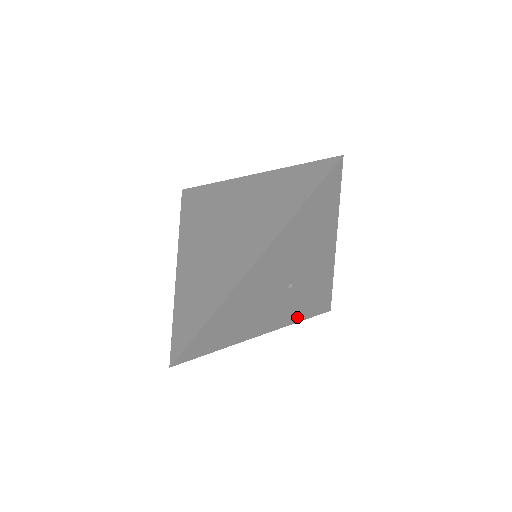
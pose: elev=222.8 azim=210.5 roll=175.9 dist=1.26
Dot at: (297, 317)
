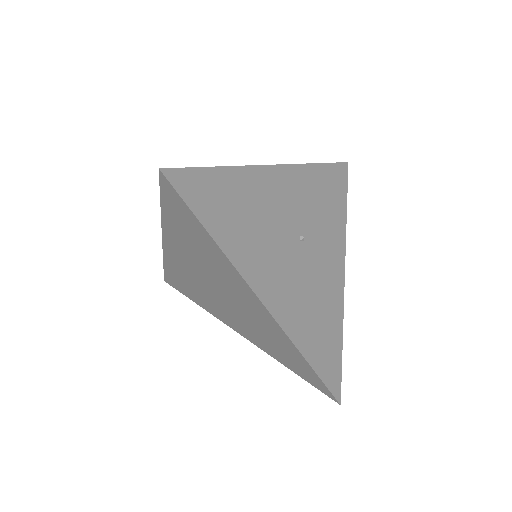
Dot at: (340, 219)
